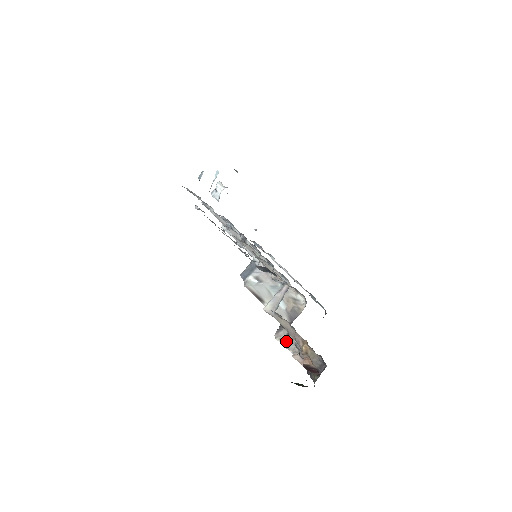
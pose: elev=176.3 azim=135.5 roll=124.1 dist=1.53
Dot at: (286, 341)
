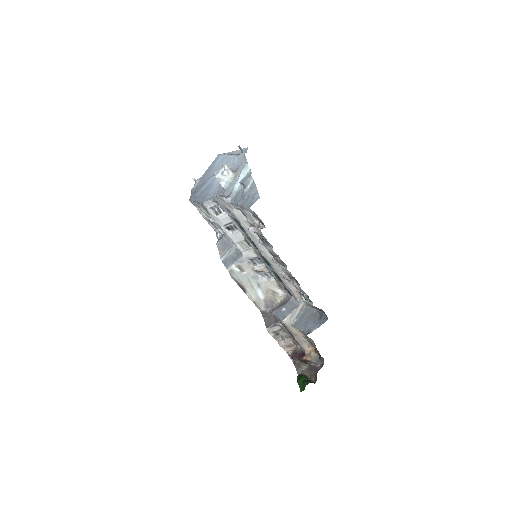
Dot at: (276, 334)
